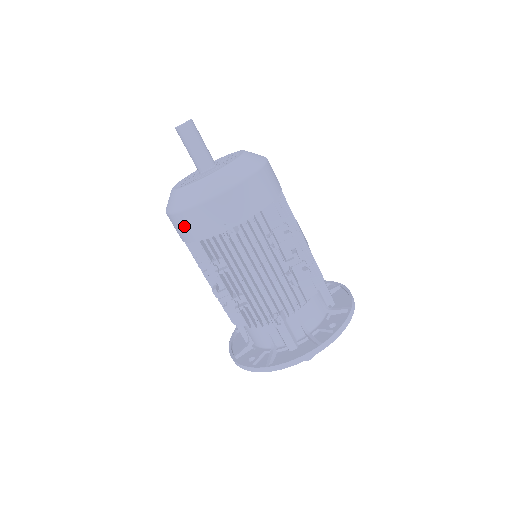
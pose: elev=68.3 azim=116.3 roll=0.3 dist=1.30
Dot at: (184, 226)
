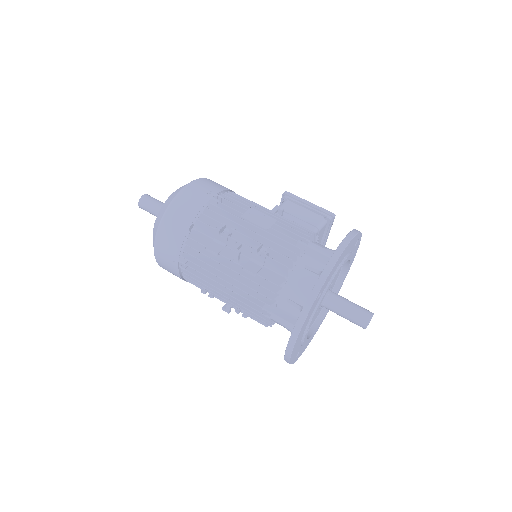
Dot at: (173, 274)
